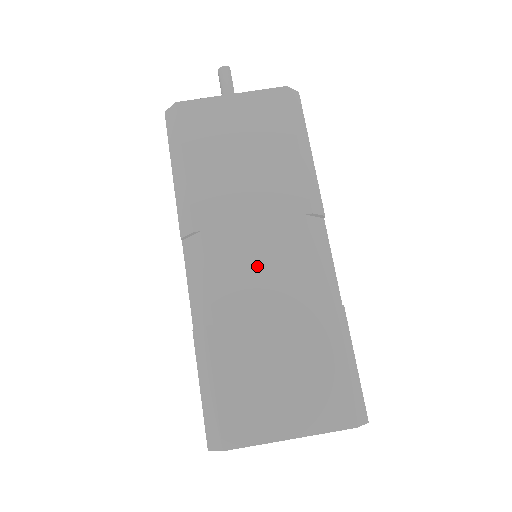
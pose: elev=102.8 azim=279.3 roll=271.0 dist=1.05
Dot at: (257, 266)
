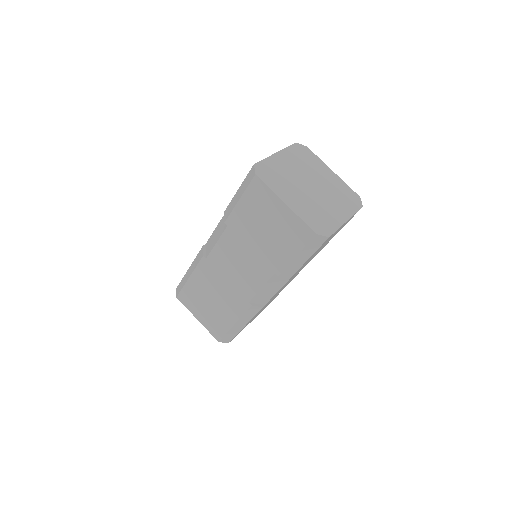
Dot at: occluded
